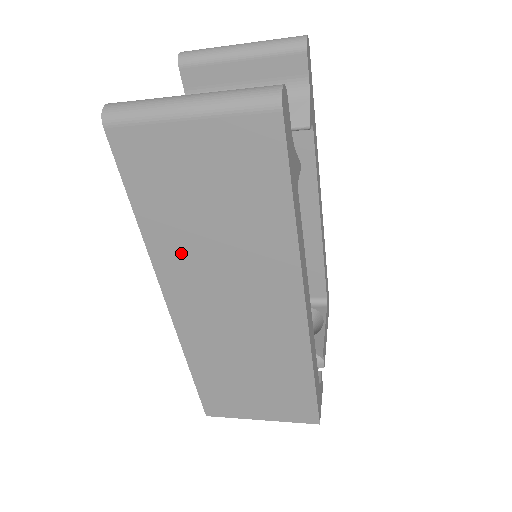
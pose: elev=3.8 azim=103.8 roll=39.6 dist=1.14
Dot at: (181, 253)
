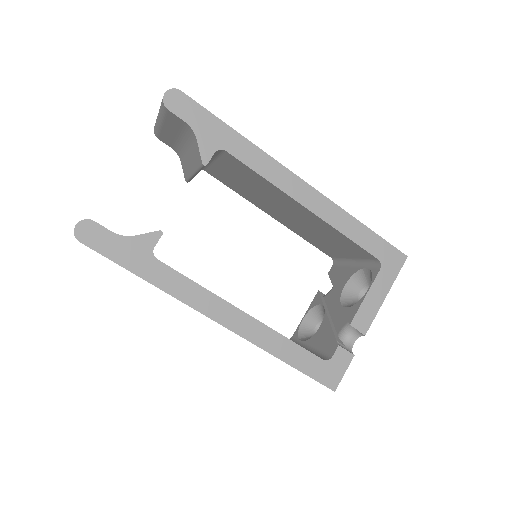
Dot at: occluded
